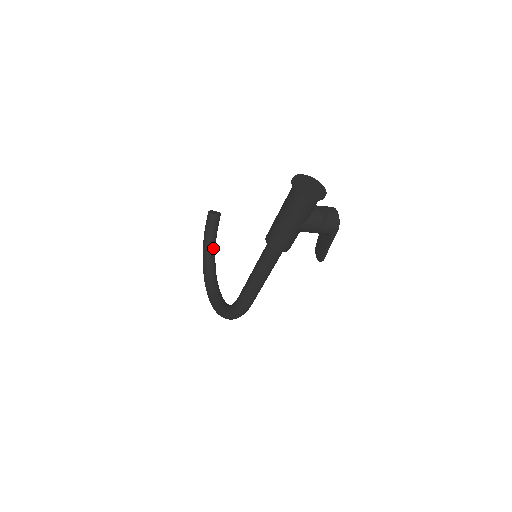
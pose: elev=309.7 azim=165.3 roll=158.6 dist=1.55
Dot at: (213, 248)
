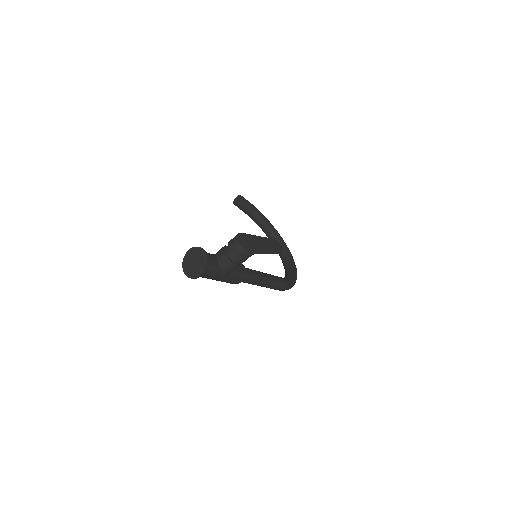
Dot at: (261, 220)
